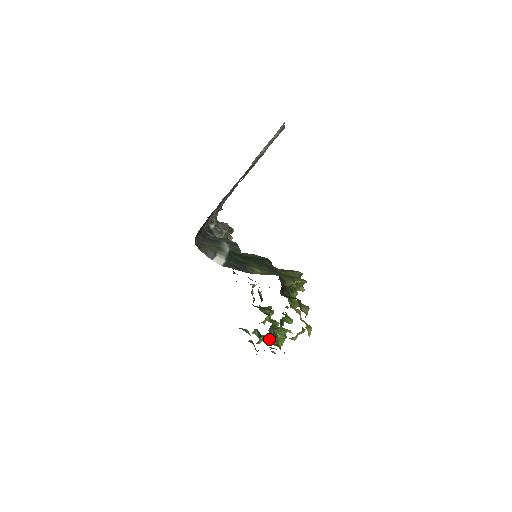
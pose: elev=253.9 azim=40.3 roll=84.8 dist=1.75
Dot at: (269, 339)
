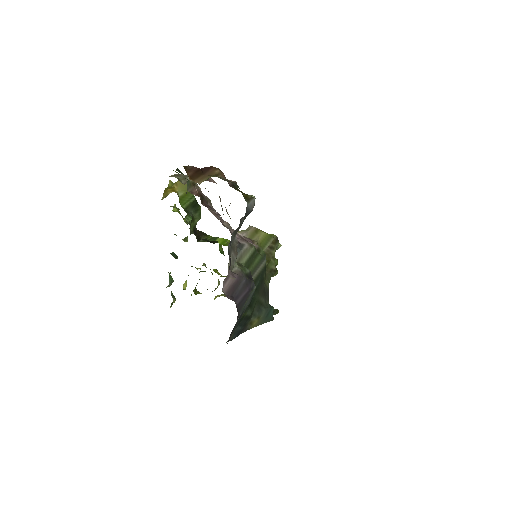
Dot at: occluded
